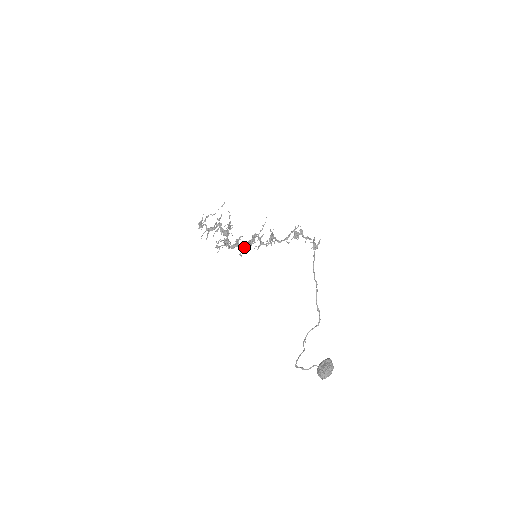
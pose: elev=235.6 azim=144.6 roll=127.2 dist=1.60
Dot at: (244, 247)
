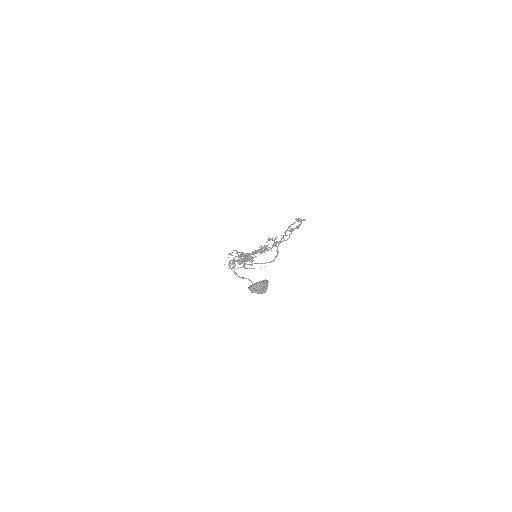
Dot at: (251, 253)
